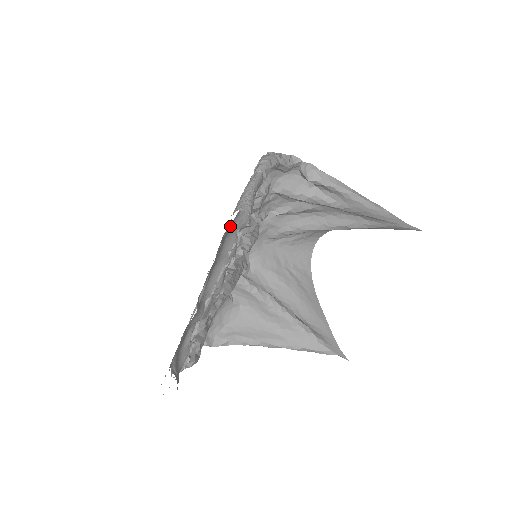
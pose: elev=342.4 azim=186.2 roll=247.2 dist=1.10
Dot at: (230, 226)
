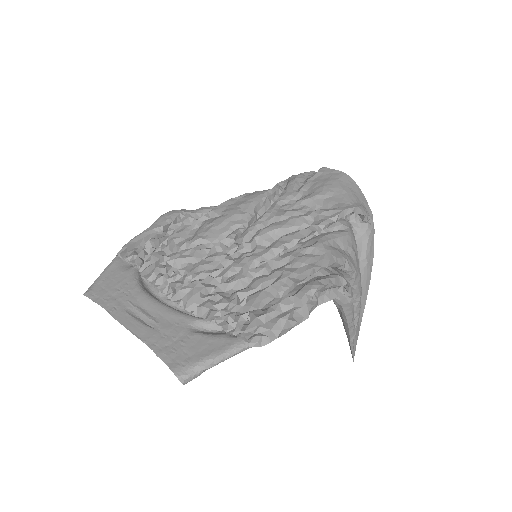
Dot at: (199, 328)
